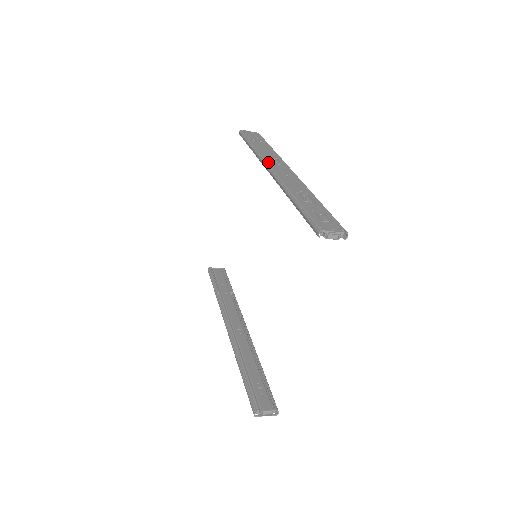
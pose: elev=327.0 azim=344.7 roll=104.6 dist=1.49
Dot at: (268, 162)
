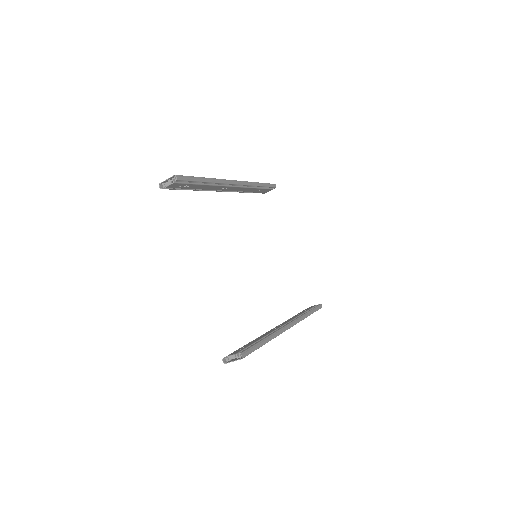
Dot at: occluded
